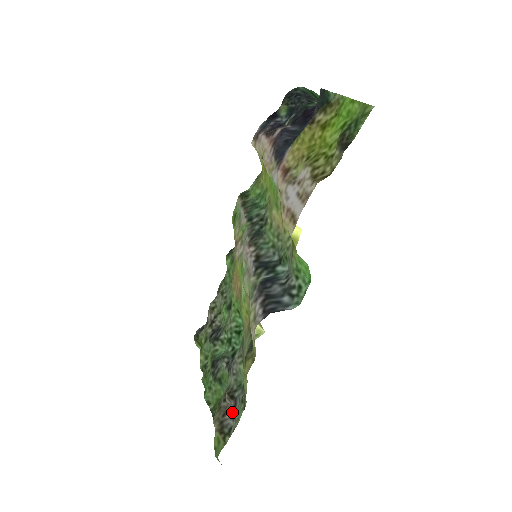
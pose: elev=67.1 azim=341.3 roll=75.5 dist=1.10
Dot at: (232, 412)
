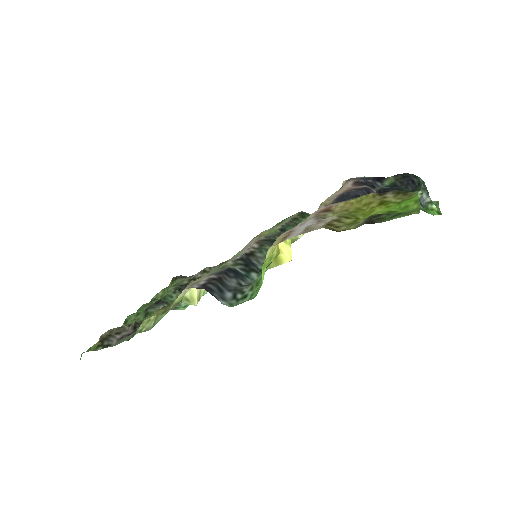
Dot at: (123, 337)
